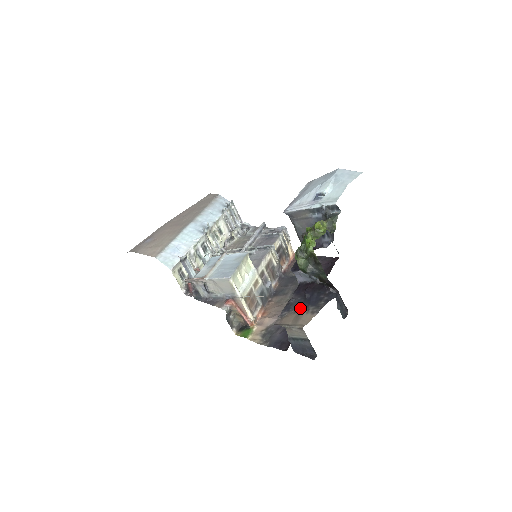
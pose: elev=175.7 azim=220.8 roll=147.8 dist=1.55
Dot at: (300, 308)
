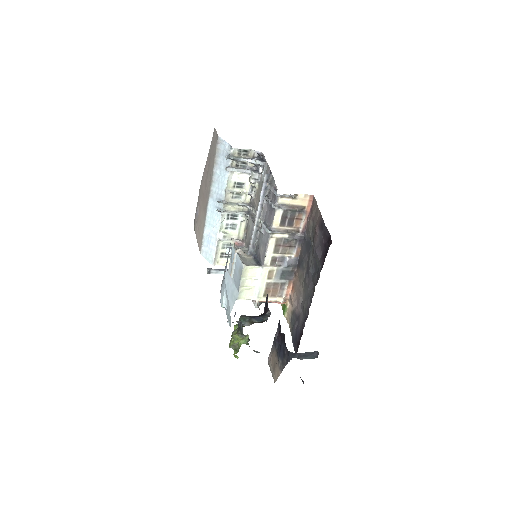
Dot at: (276, 354)
